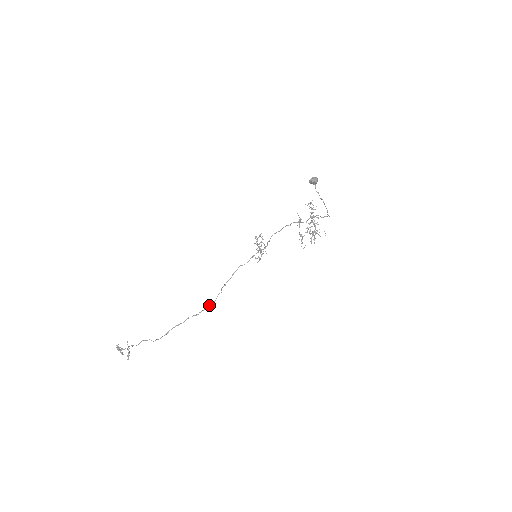
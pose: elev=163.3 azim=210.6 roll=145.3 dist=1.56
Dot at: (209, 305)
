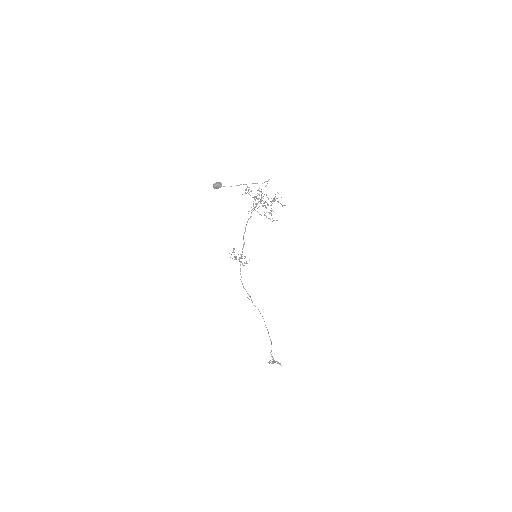
Dot at: (260, 313)
